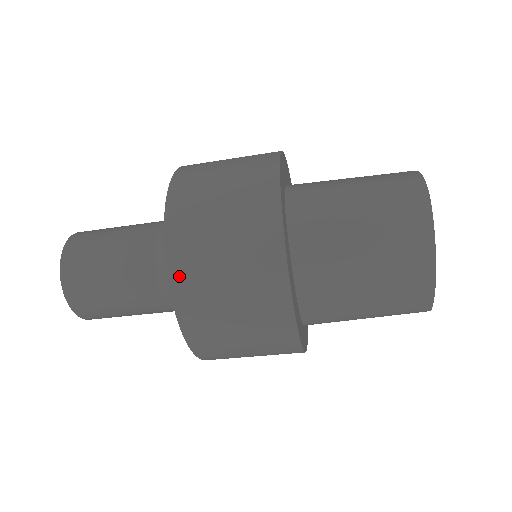
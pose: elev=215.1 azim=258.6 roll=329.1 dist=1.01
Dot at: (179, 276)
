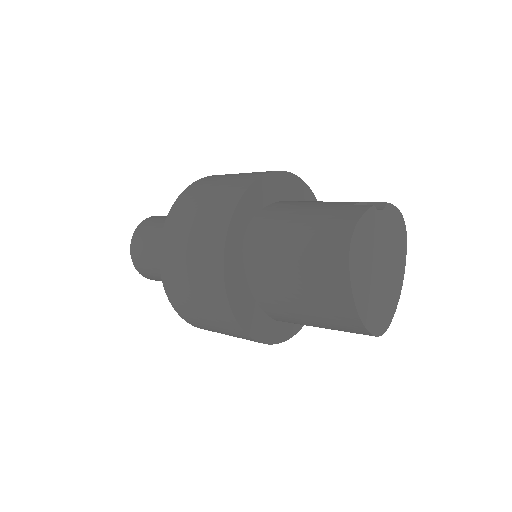
Dot at: (168, 283)
